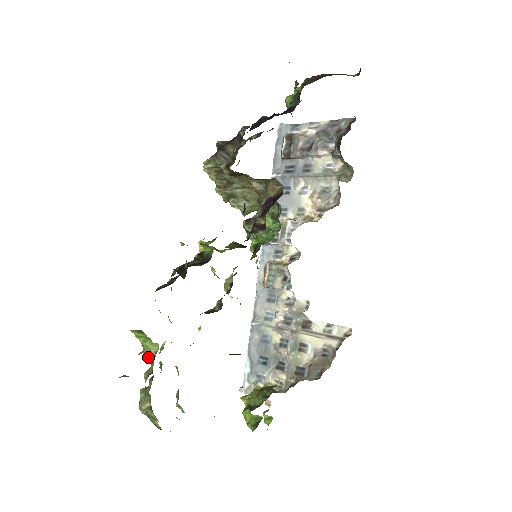
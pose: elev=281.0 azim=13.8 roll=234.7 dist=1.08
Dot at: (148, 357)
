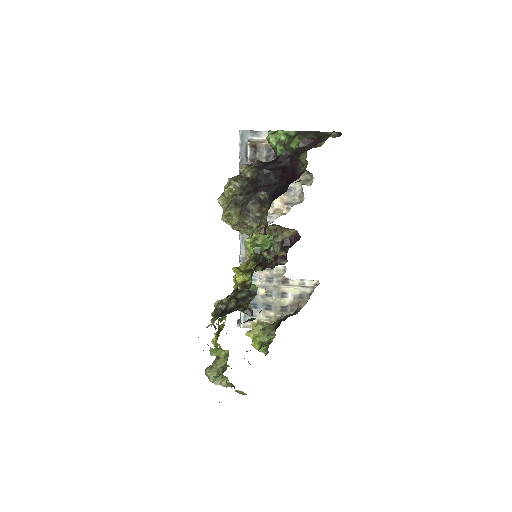
Dot at: (217, 356)
